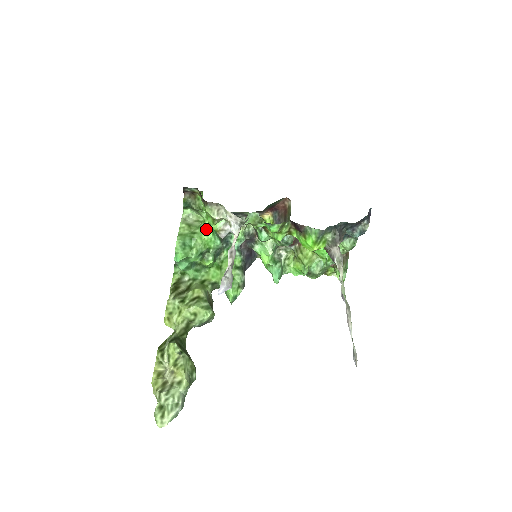
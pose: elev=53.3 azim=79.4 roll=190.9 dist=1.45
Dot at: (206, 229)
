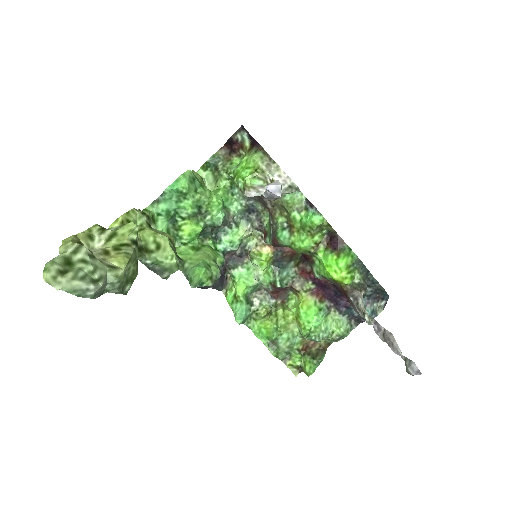
Dot at: (217, 195)
